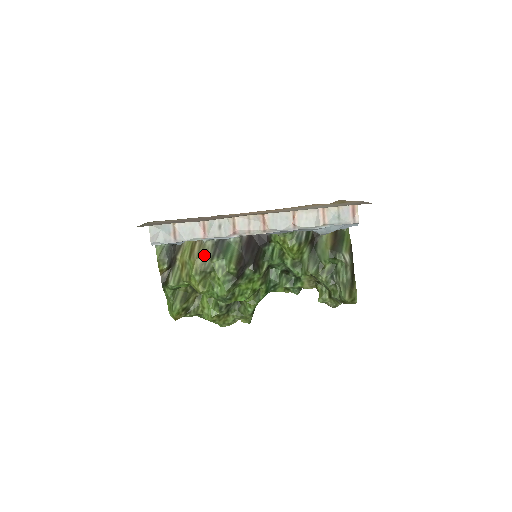
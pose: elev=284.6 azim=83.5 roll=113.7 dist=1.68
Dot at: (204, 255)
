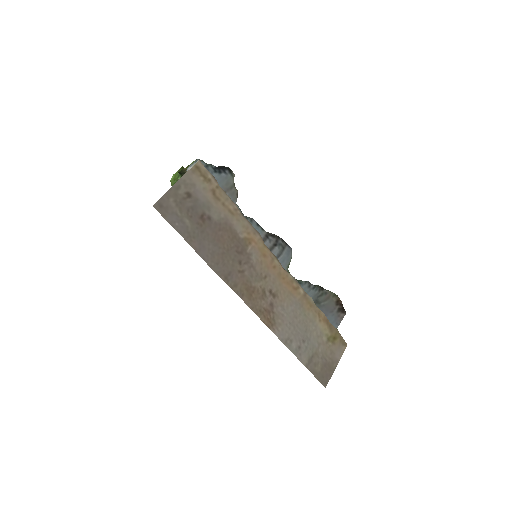
Dot at: occluded
